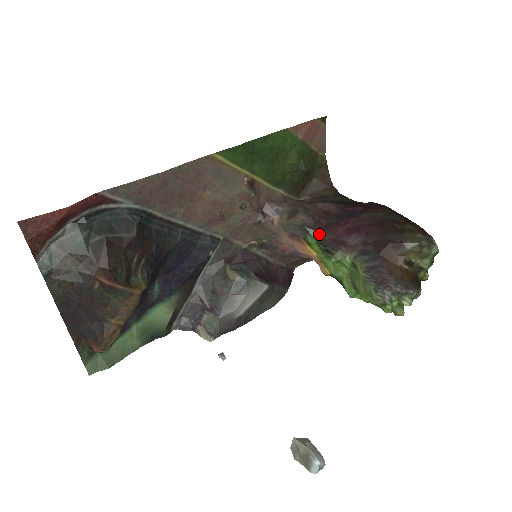
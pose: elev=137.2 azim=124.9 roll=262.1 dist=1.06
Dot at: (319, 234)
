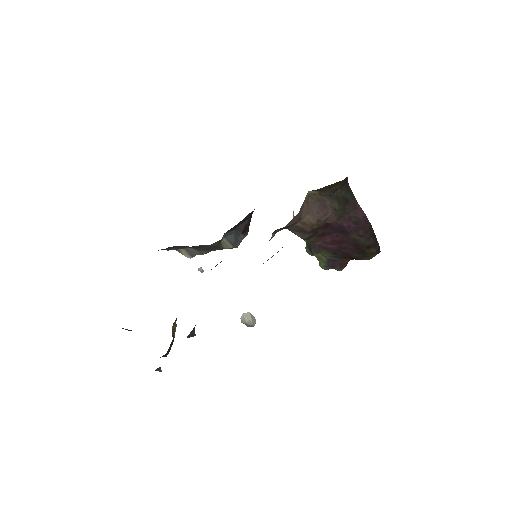
Dot at: (312, 241)
